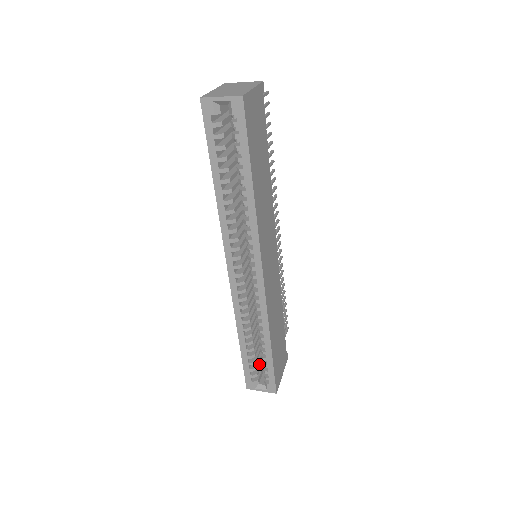
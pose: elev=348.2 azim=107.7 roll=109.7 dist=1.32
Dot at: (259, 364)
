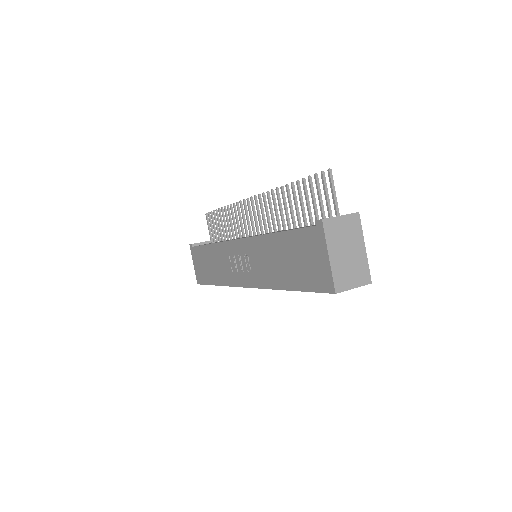
Dot at: occluded
